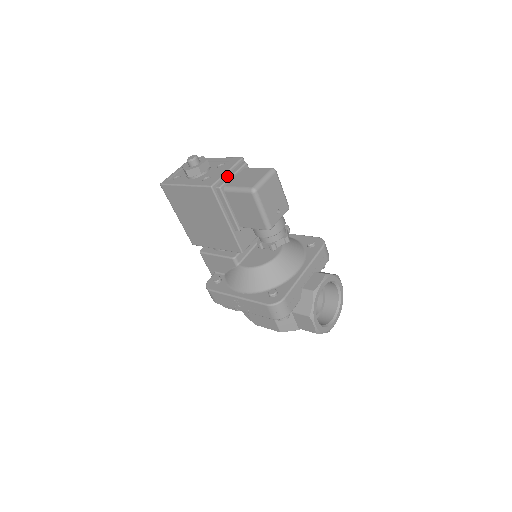
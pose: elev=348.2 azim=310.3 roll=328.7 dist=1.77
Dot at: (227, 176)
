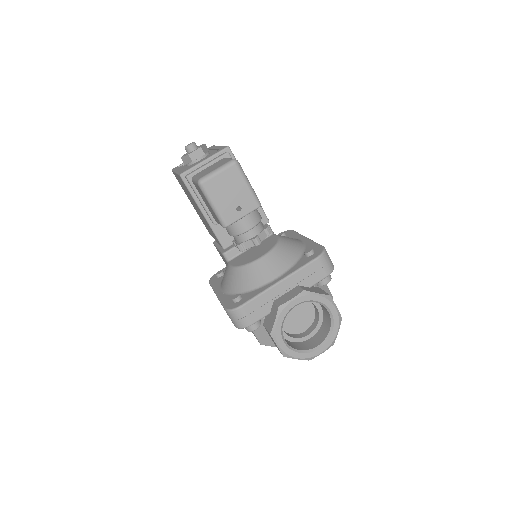
Dot at: (202, 165)
